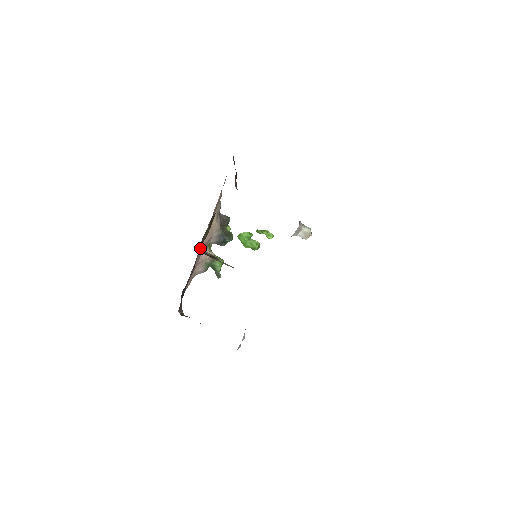
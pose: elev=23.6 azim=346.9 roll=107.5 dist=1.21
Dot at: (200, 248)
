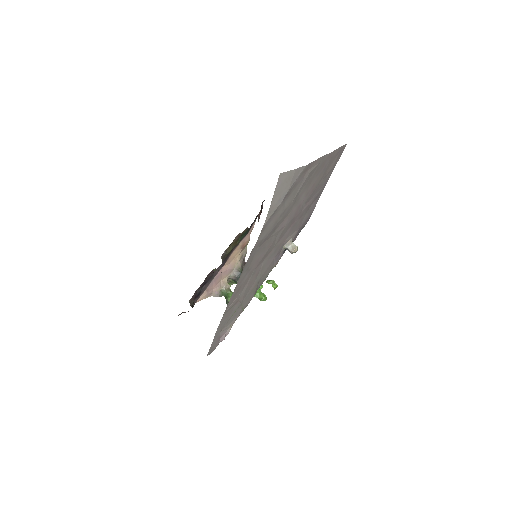
Dot at: (222, 258)
